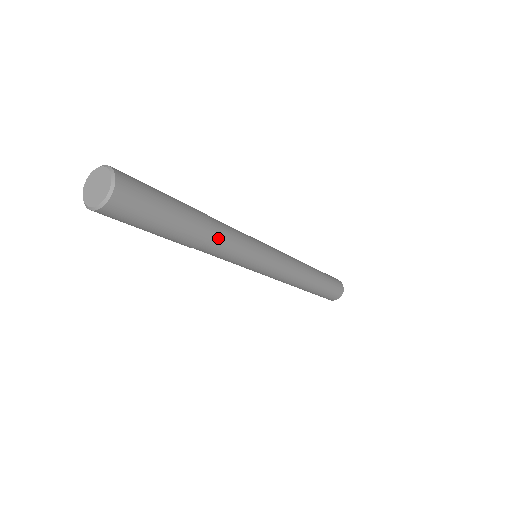
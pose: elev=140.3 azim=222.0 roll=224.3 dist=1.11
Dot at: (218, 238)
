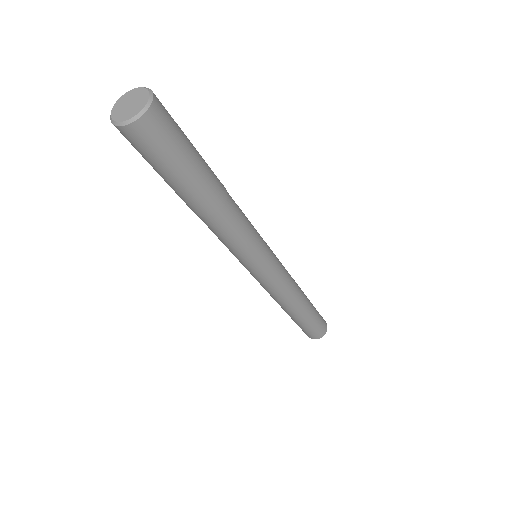
Dot at: (230, 212)
